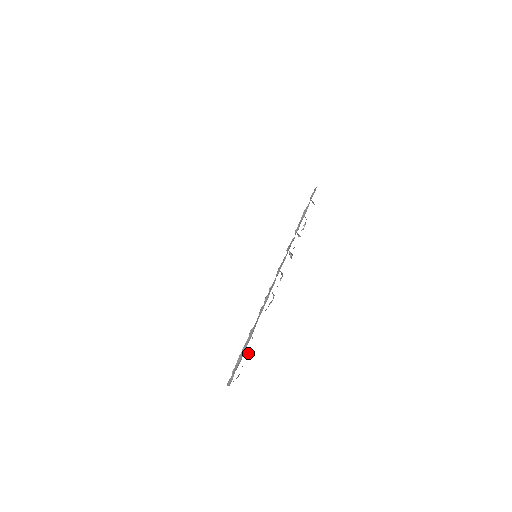
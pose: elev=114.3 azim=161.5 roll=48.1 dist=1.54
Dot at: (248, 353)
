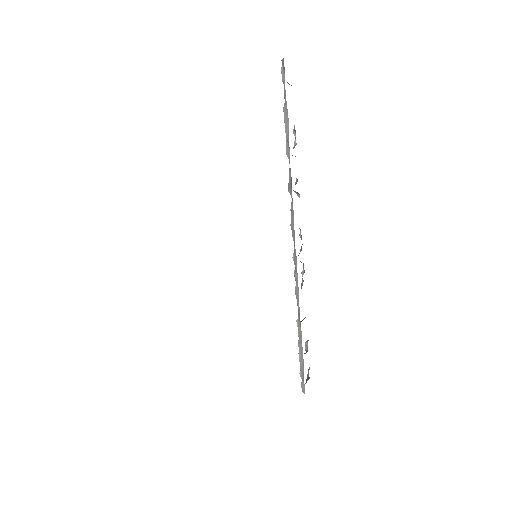
Dot at: (307, 346)
